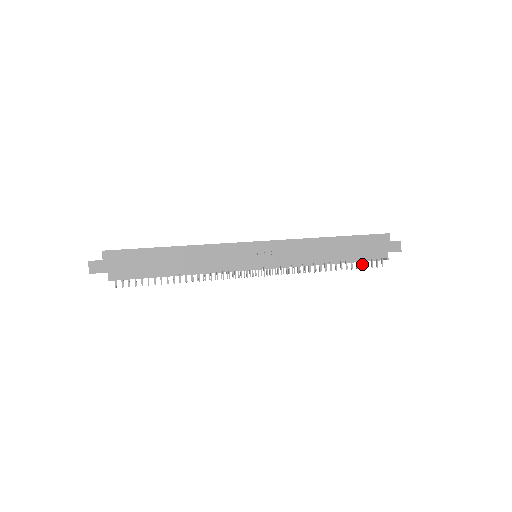
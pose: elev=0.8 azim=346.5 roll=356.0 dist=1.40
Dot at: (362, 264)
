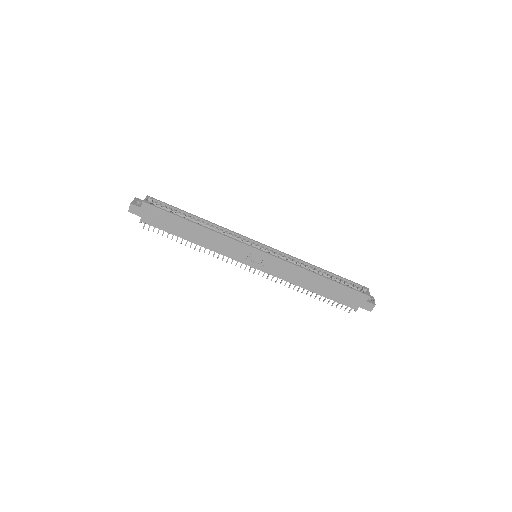
Dot at: (333, 303)
